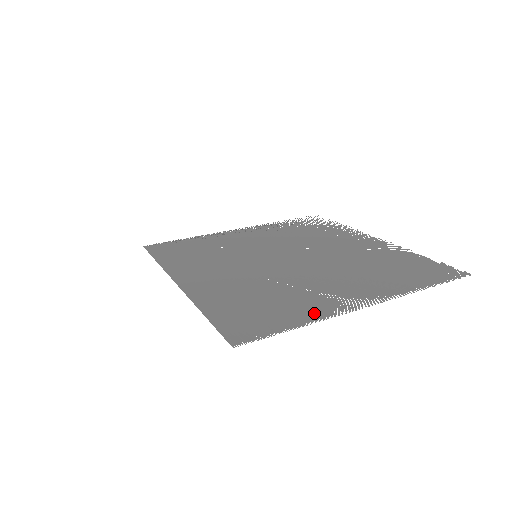
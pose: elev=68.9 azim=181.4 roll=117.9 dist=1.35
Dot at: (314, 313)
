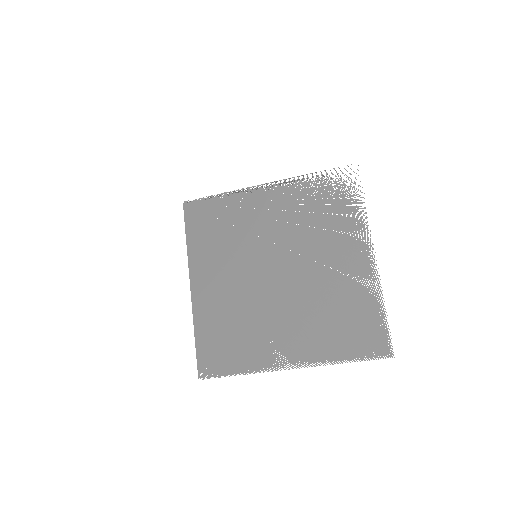
Dot at: (254, 363)
